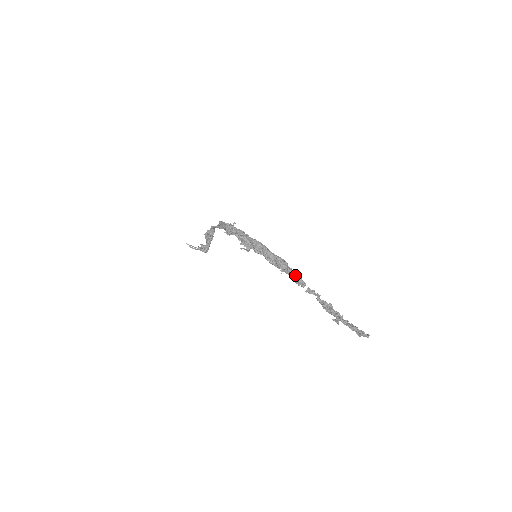
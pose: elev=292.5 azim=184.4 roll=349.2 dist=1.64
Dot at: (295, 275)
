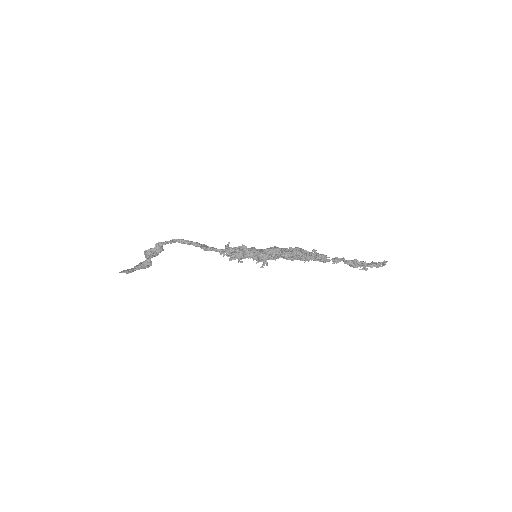
Dot at: (320, 257)
